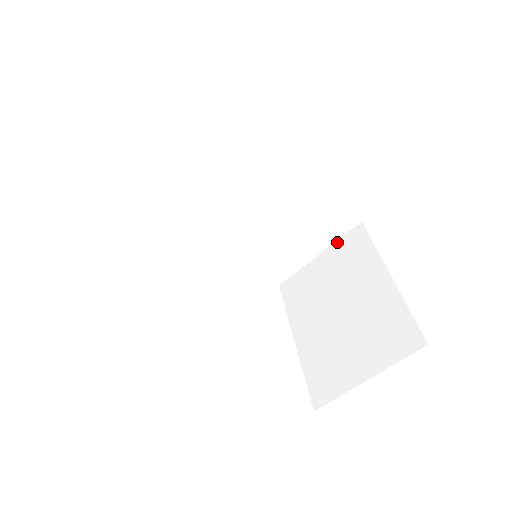
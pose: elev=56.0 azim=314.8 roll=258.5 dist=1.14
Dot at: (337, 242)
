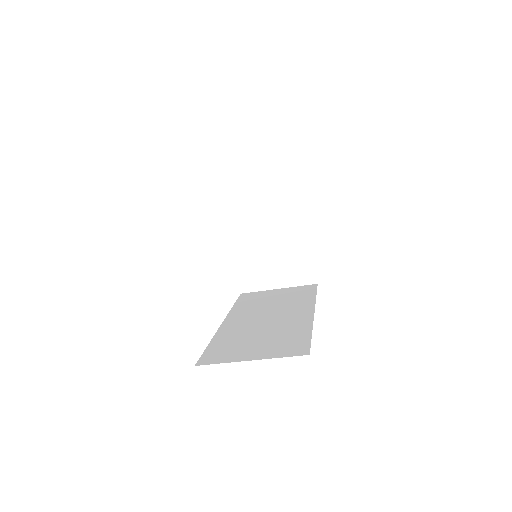
Dot at: (278, 184)
